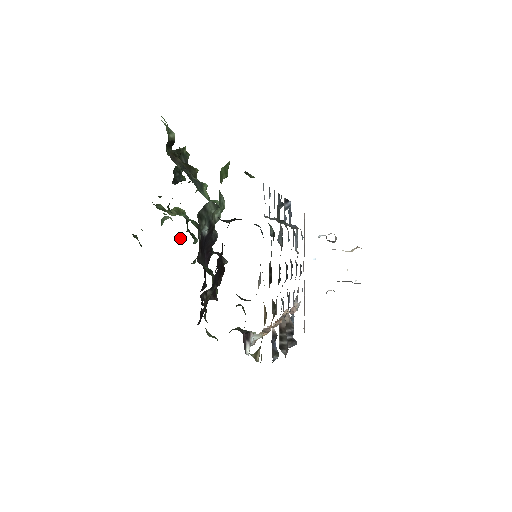
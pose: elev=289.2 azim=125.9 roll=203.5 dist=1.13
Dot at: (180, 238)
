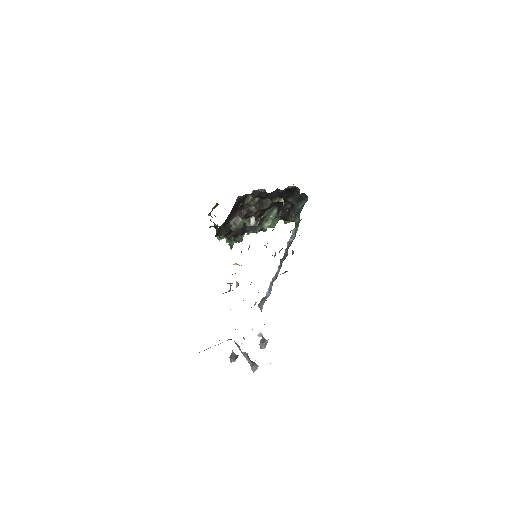
Dot at: occluded
